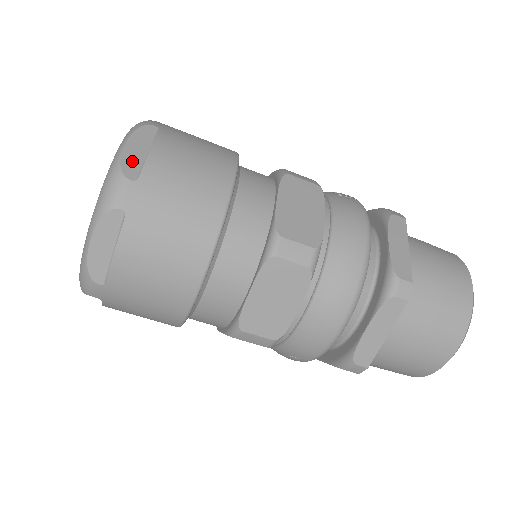
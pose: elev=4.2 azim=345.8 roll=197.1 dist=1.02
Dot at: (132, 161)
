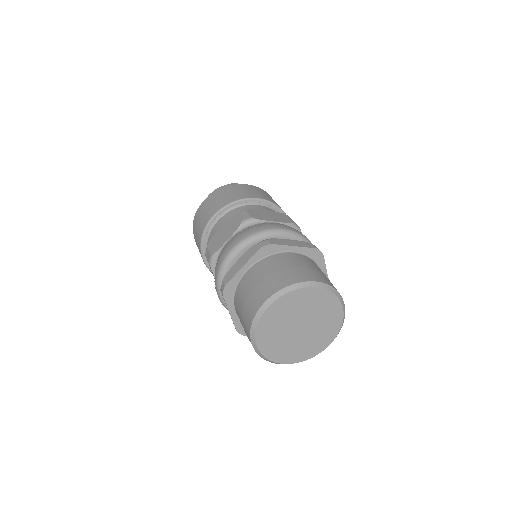
Dot at: occluded
